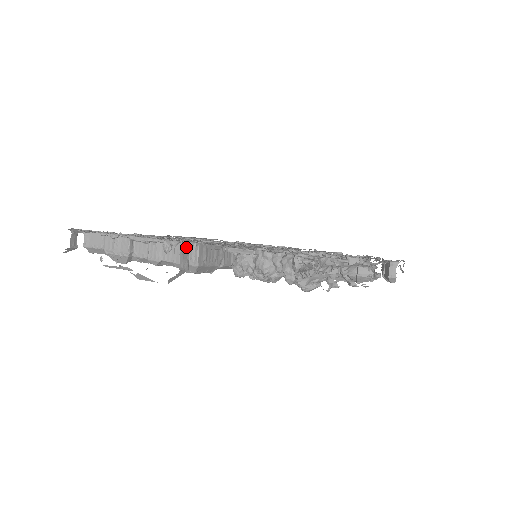
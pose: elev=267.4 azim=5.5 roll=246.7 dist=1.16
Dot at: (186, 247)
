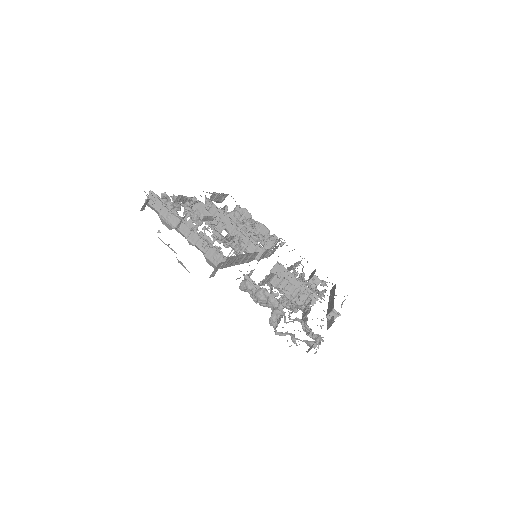
Dot at: (220, 264)
